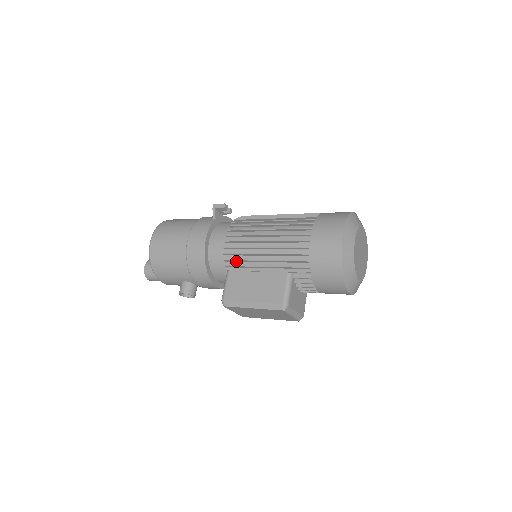
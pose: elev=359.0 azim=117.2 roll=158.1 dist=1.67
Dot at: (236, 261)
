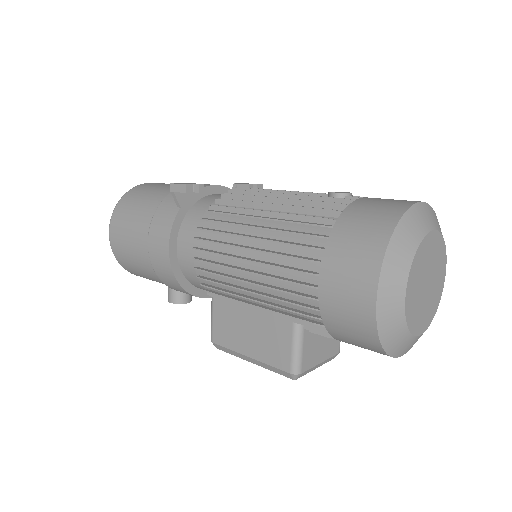
Dot at: (217, 288)
